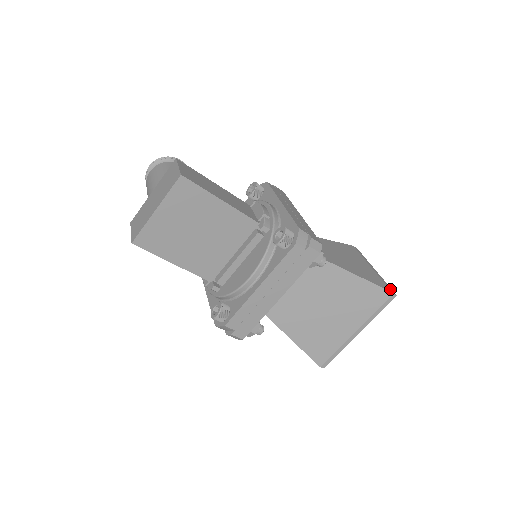
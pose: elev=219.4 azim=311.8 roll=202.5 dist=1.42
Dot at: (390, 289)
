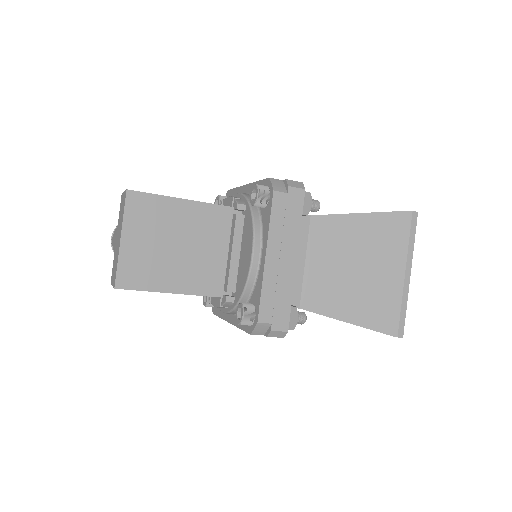
Dot at: occluded
